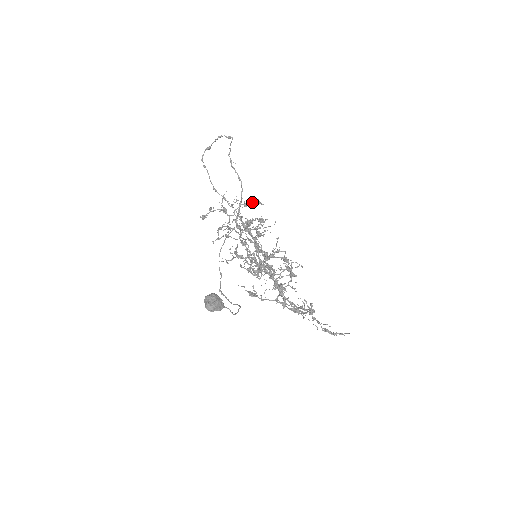
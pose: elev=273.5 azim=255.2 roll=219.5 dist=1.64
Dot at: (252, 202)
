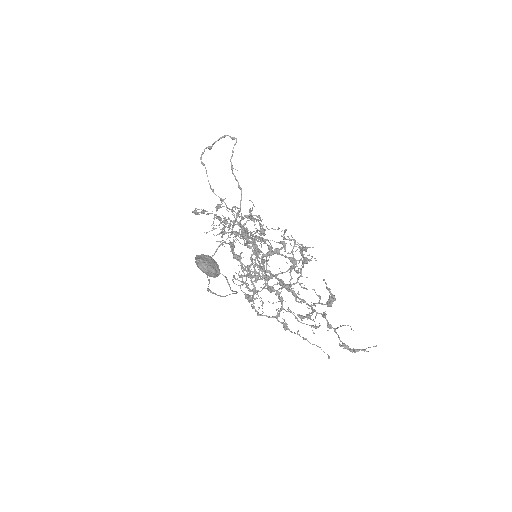
Dot at: occluded
